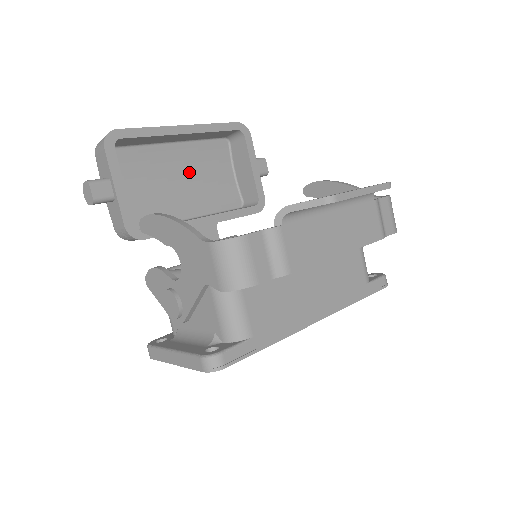
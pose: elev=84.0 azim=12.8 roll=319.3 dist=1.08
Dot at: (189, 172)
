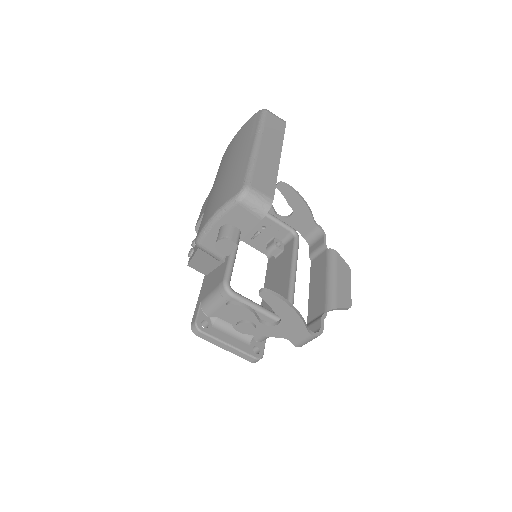
Dot at: occluded
